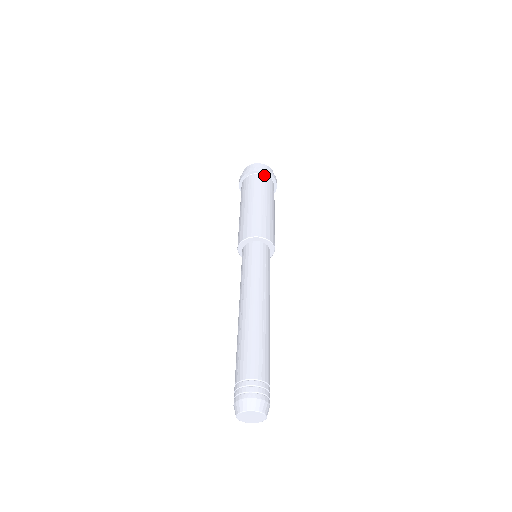
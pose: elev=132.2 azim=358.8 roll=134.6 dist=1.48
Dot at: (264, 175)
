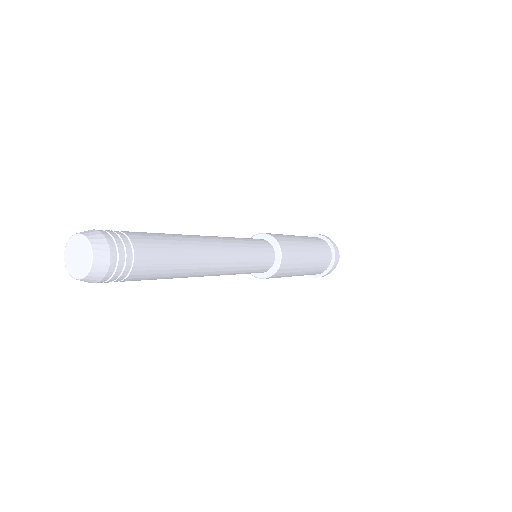
Dot at: (317, 237)
